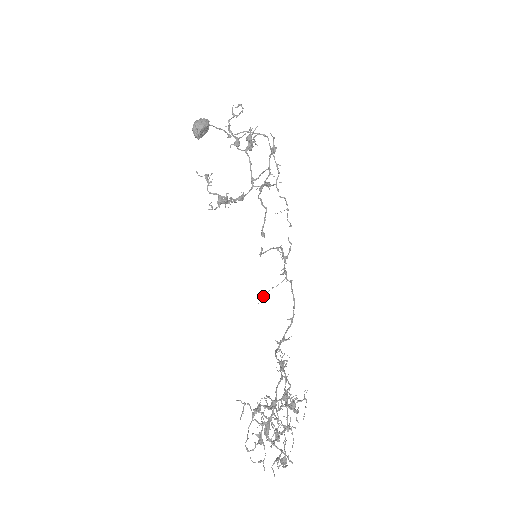
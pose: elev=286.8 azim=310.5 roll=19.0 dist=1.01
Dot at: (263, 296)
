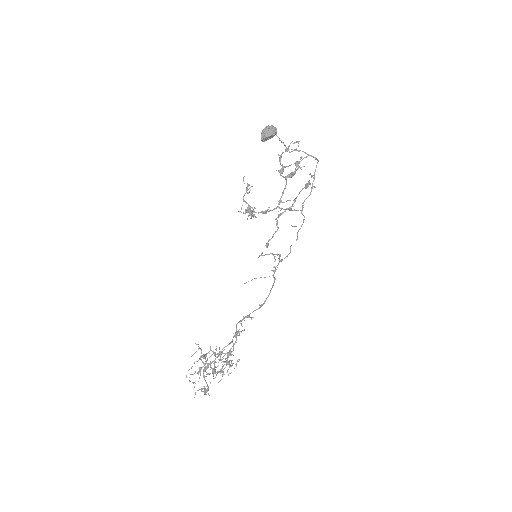
Dot at: (252, 279)
